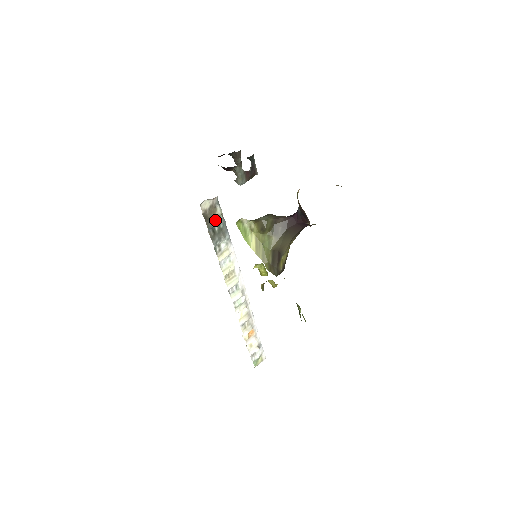
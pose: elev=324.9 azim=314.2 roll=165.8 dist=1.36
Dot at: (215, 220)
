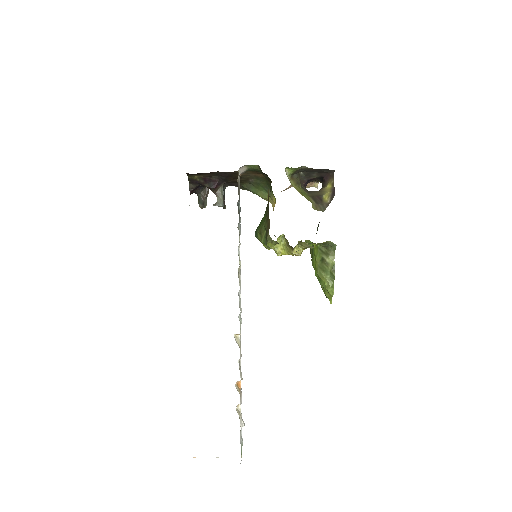
Dot at: (239, 196)
